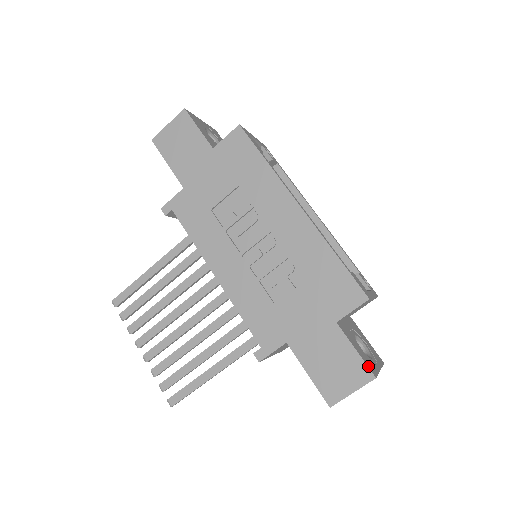
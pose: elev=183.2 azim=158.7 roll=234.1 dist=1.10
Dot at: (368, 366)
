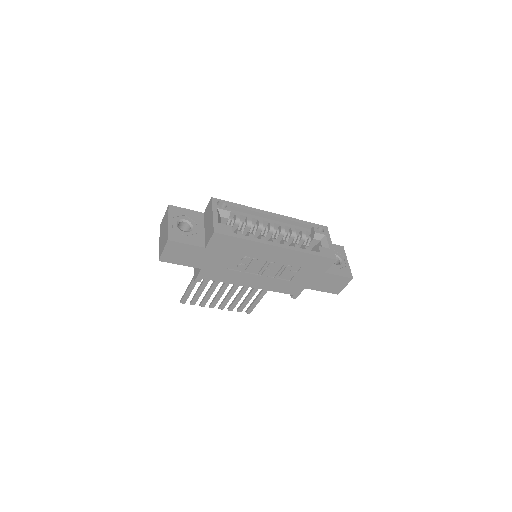
Dot at: (347, 277)
